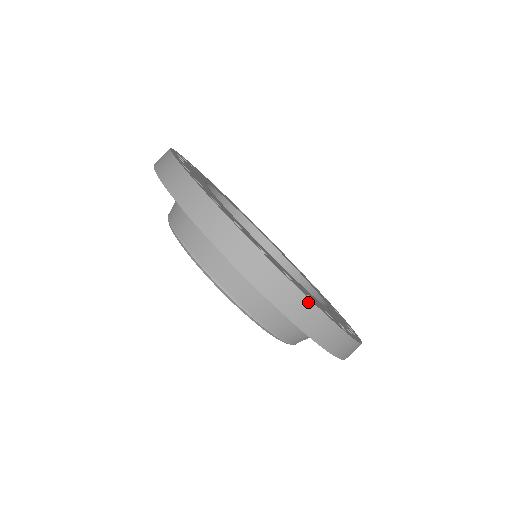
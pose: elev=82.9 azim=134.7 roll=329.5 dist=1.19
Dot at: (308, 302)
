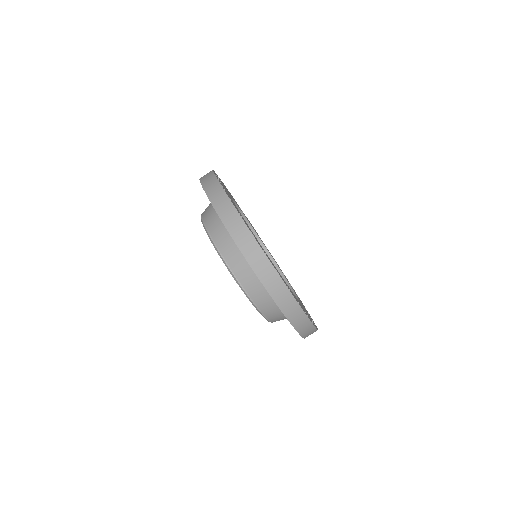
Dot at: (299, 308)
